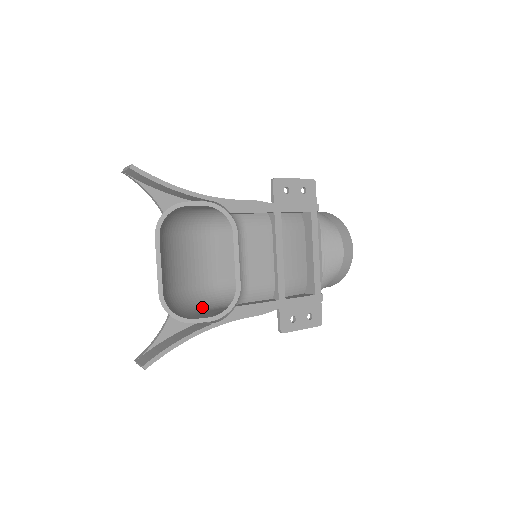
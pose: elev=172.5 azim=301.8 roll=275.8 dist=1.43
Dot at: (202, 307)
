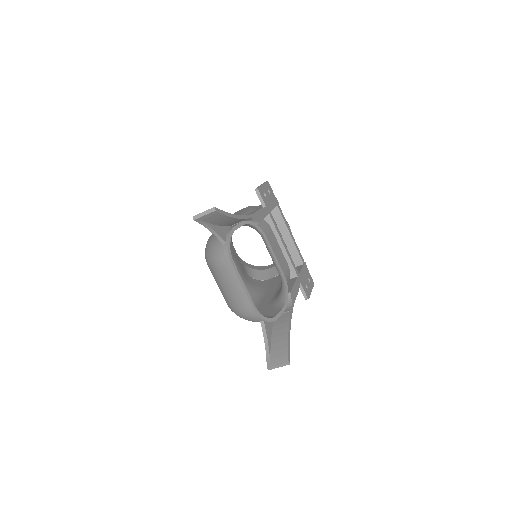
Dot at: occluded
